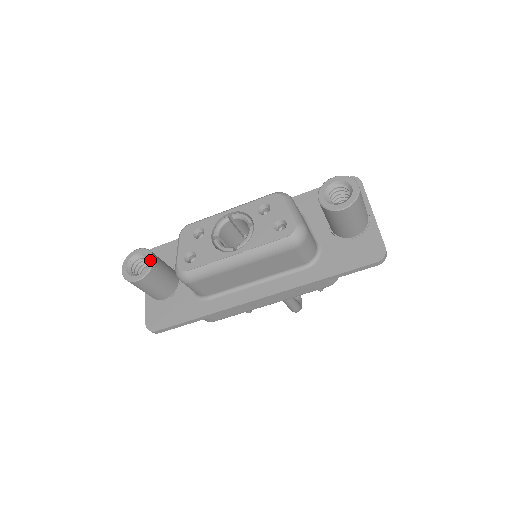
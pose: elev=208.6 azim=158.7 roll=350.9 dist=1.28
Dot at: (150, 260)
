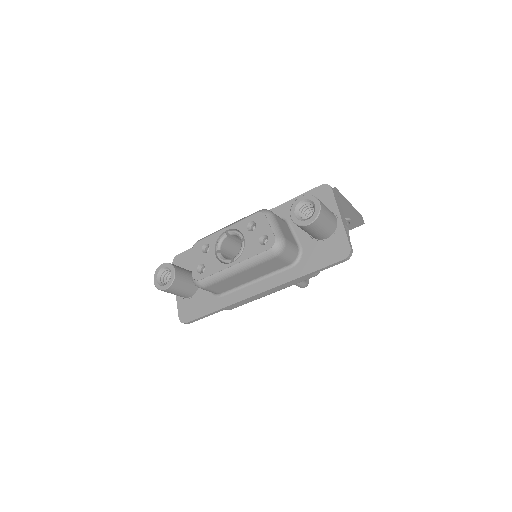
Dot at: (173, 272)
